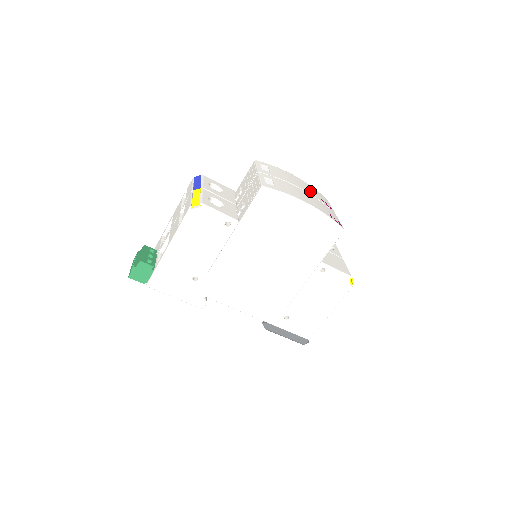
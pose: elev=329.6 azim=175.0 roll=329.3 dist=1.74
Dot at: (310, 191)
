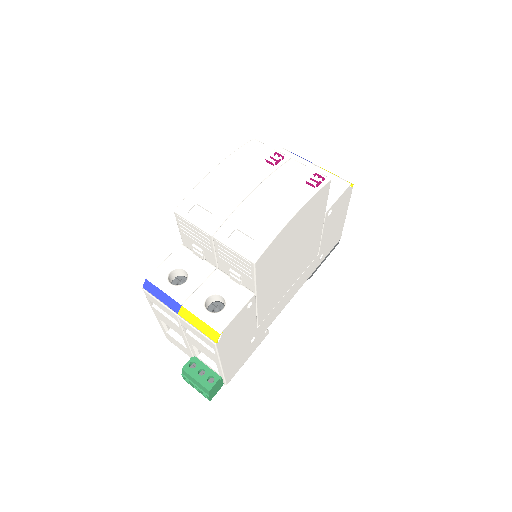
Dot at: (253, 172)
